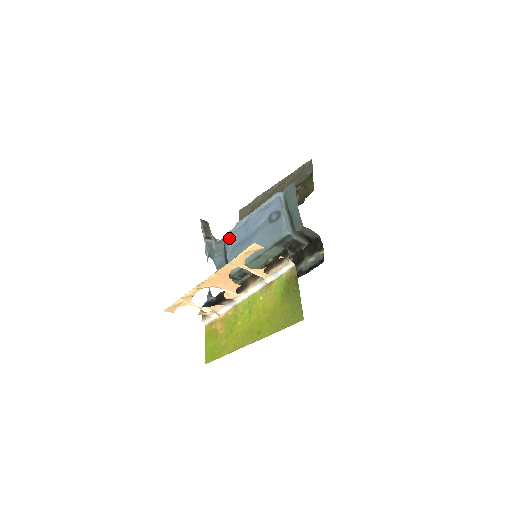
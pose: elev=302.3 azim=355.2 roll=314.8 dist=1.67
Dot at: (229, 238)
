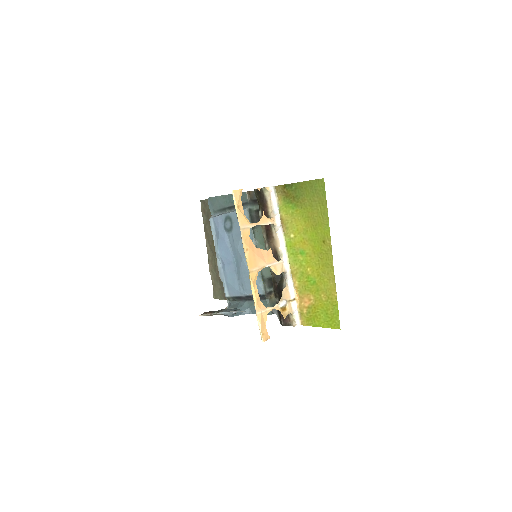
Dot at: (229, 289)
